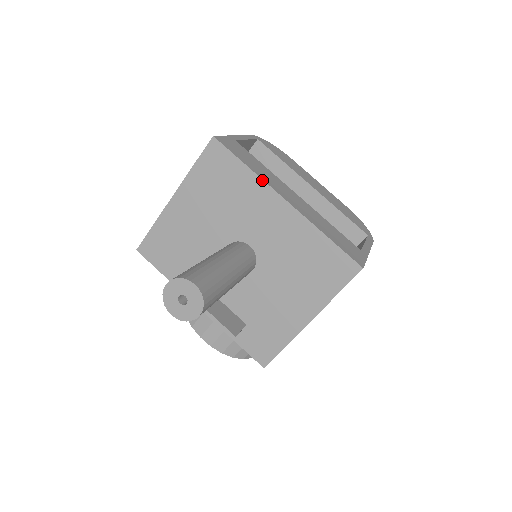
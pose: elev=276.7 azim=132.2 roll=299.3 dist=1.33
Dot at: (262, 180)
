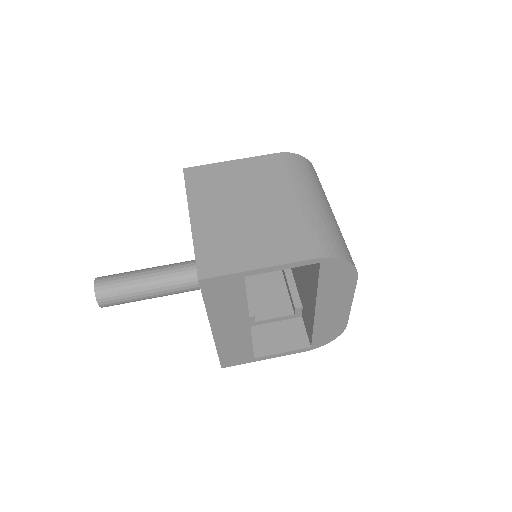
Dot at: (208, 316)
